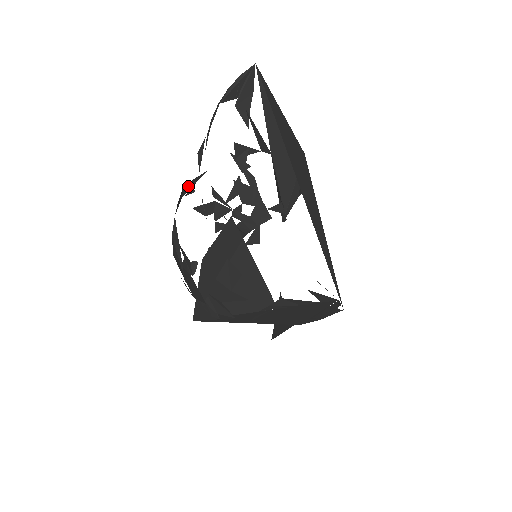
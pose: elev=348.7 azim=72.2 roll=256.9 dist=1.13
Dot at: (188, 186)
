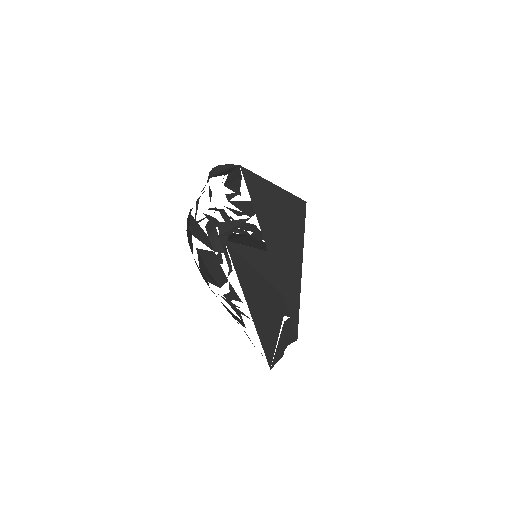
Dot at: occluded
